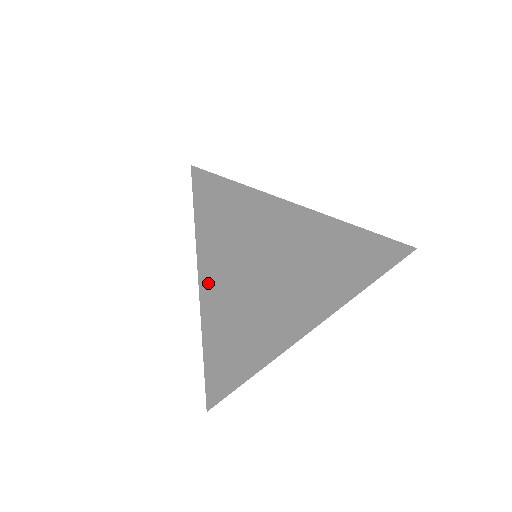
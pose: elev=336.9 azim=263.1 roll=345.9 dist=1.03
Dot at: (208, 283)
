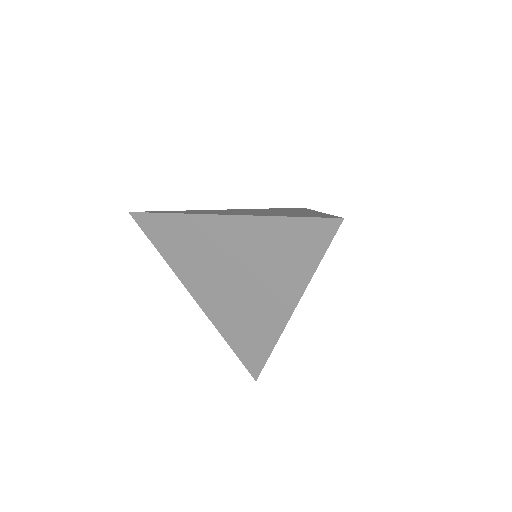
Dot at: occluded
